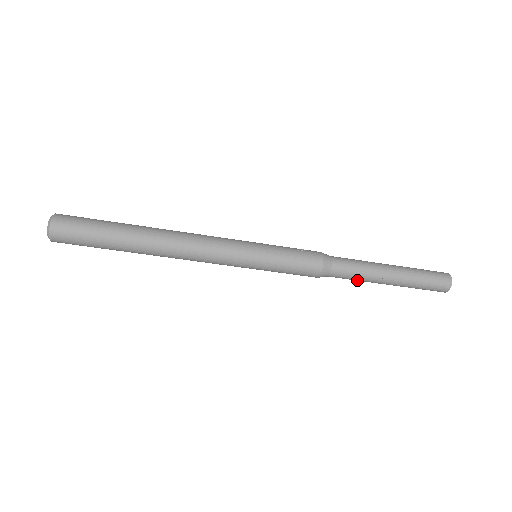
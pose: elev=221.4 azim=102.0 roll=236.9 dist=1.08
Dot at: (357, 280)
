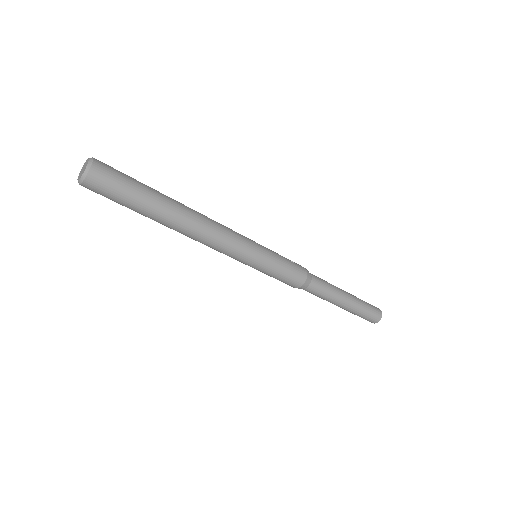
Dot at: (322, 298)
